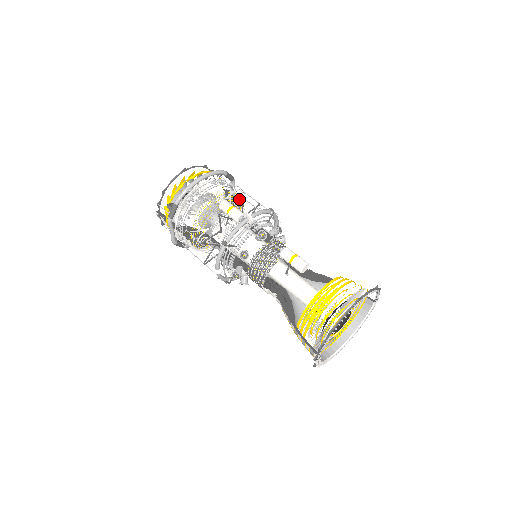
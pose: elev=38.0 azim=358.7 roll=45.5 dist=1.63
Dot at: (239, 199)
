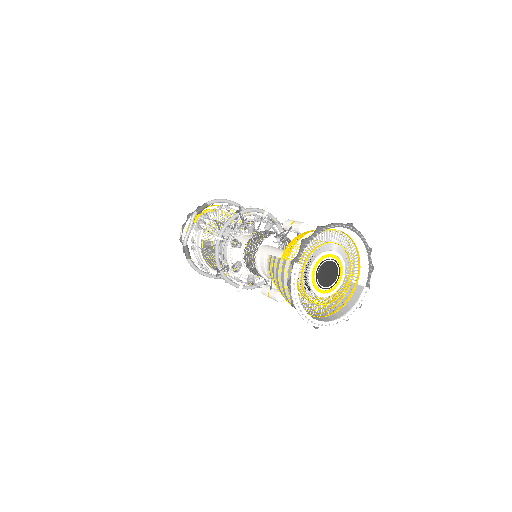
Dot at: occluded
